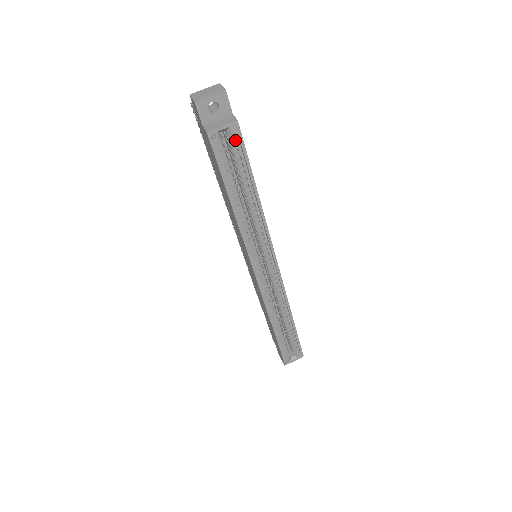
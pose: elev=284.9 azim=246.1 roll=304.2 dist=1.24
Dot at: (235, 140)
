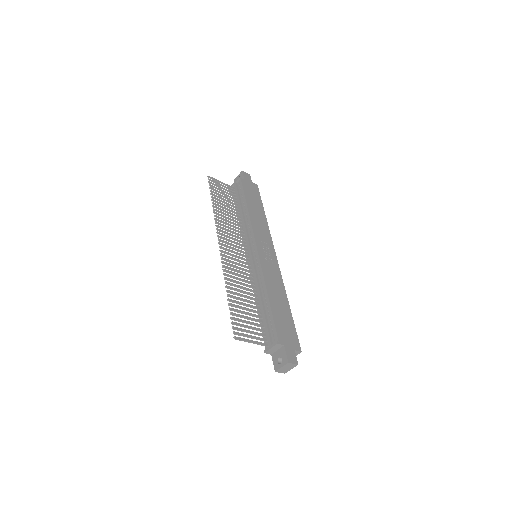
Dot at: occluded
